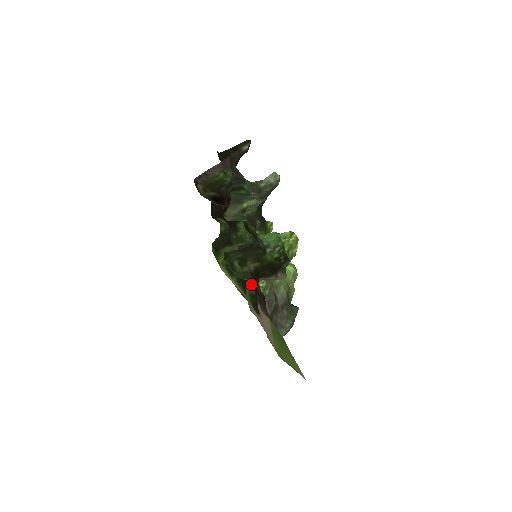
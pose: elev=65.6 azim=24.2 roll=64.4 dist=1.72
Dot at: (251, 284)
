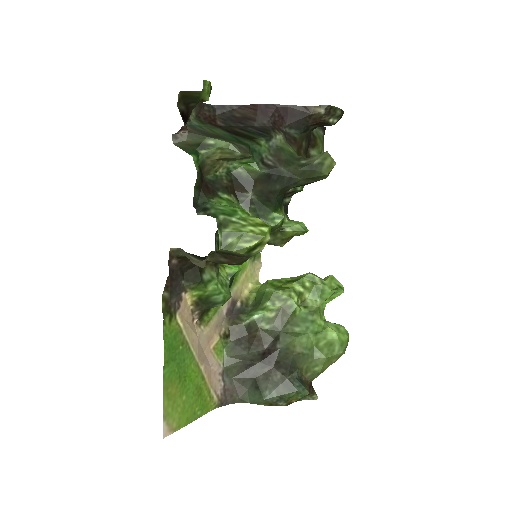
Dot at: (228, 285)
